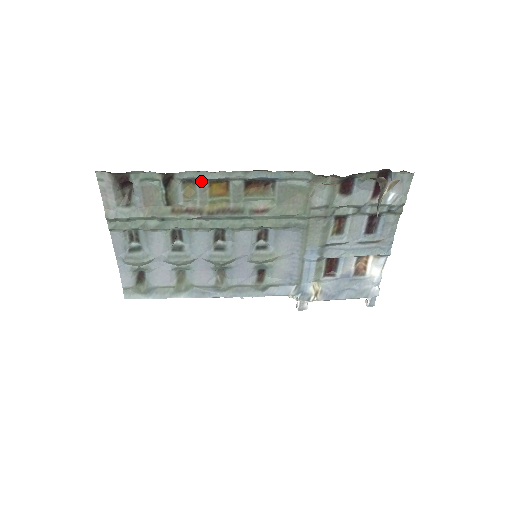
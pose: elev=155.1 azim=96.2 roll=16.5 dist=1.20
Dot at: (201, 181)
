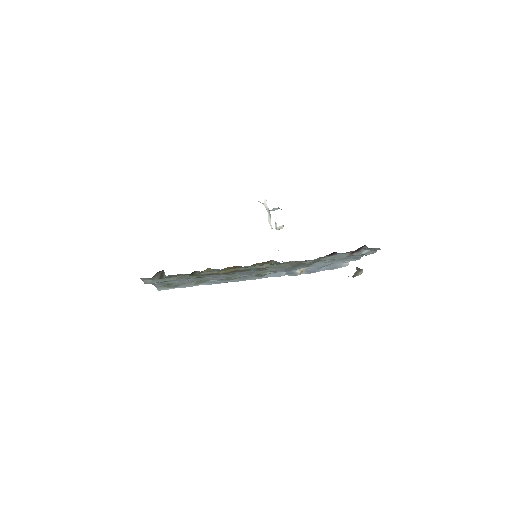
Dot at: (218, 269)
